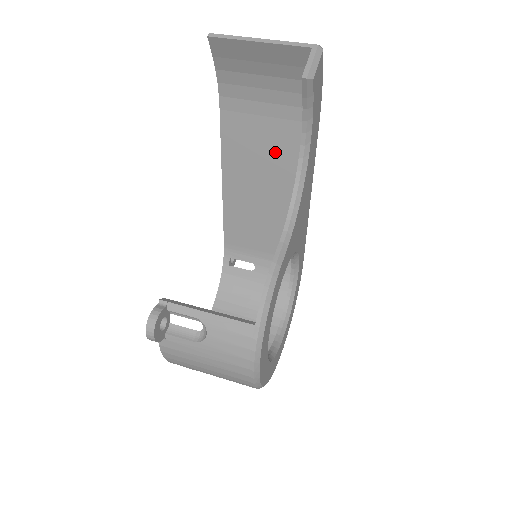
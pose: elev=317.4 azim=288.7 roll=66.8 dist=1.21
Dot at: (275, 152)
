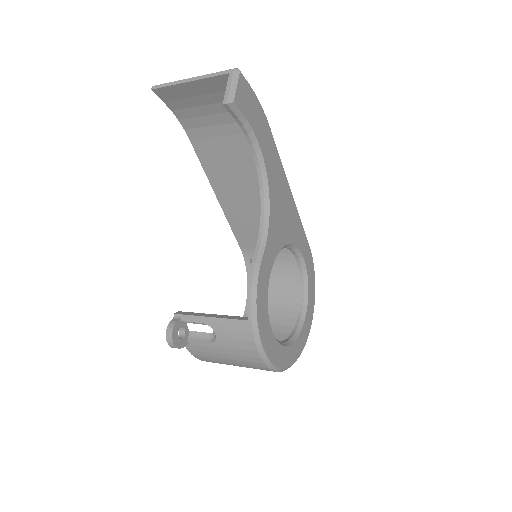
Dot at: (246, 162)
